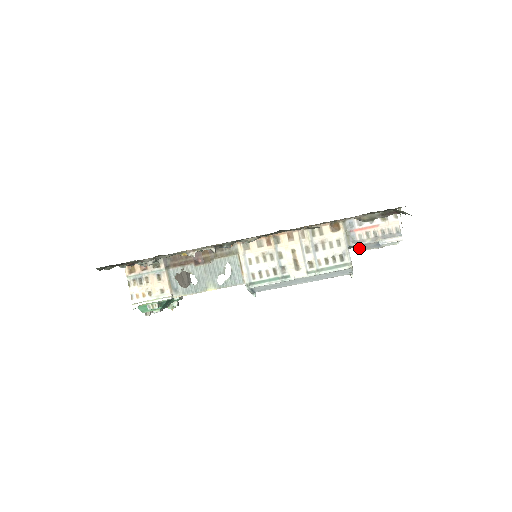
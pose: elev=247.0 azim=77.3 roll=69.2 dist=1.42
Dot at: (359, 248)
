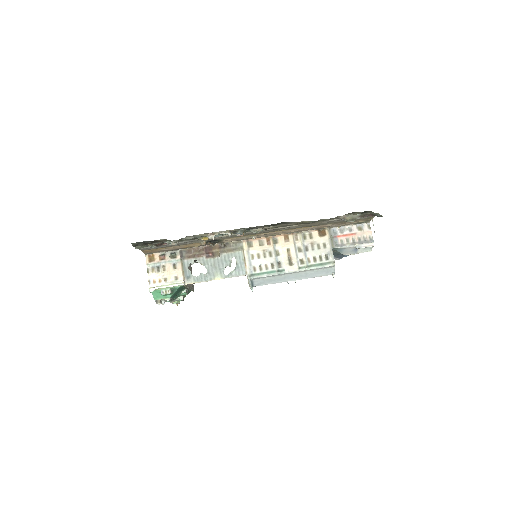
Dot at: (340, 252)
